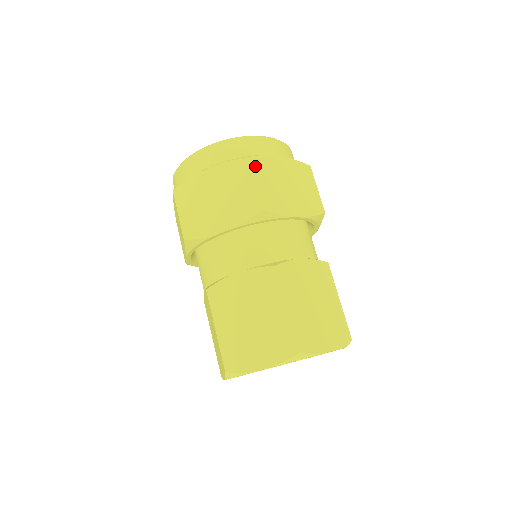
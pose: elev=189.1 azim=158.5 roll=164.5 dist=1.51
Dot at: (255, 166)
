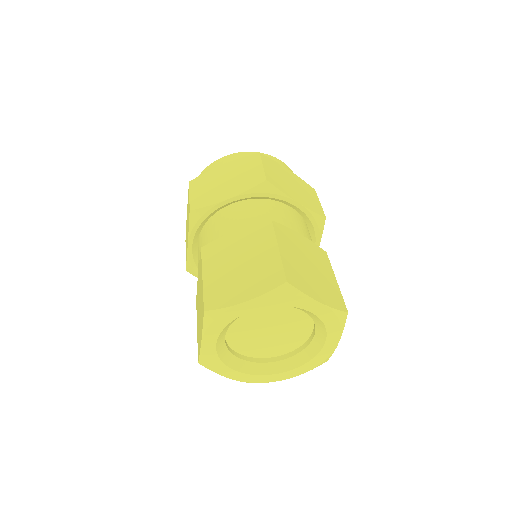
Dot at: occluded
